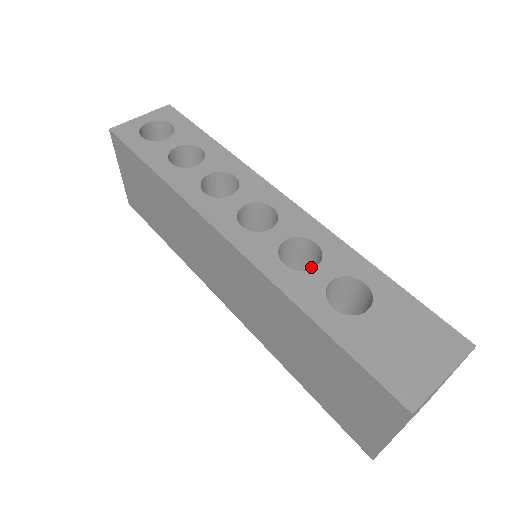
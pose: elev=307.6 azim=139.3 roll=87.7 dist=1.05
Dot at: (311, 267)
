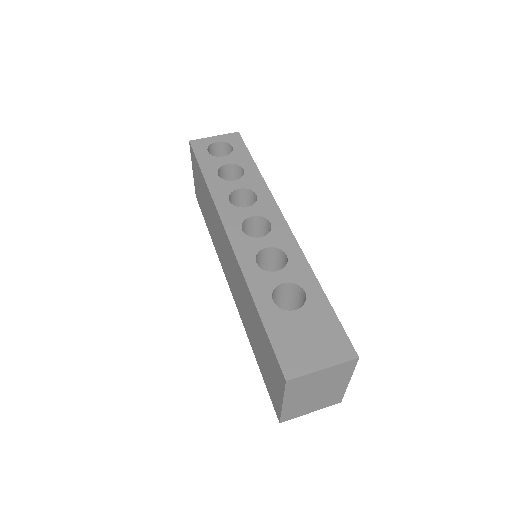
Dot at: occluded
